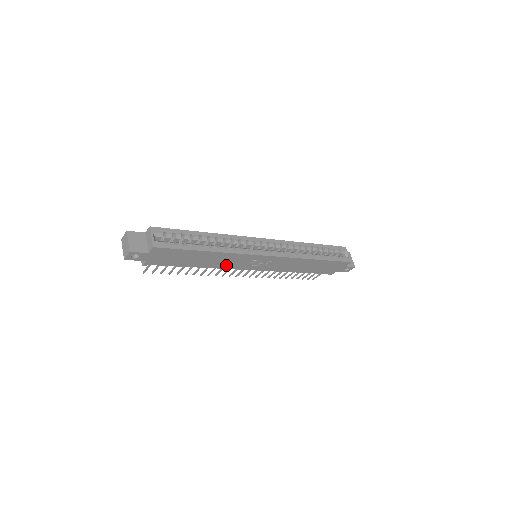
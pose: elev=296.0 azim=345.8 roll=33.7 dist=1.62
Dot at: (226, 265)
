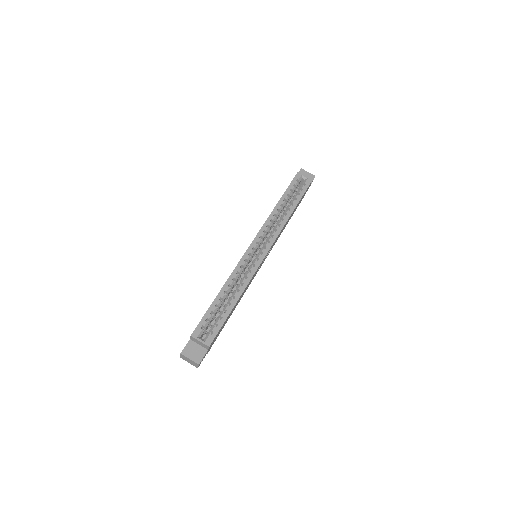
Dot at: (247, 287)
